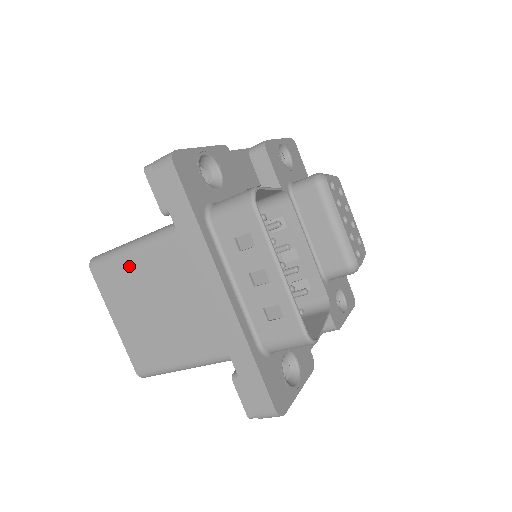
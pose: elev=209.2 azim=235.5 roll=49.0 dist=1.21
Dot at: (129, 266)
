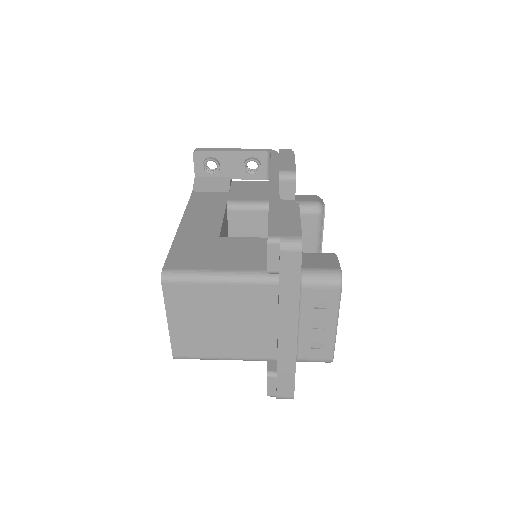
Dot at: (207, 291)
